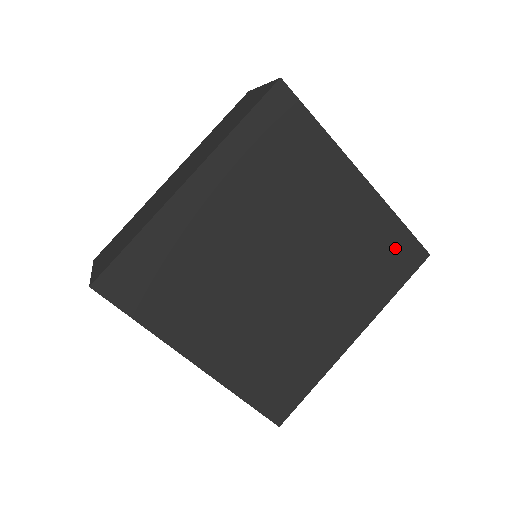
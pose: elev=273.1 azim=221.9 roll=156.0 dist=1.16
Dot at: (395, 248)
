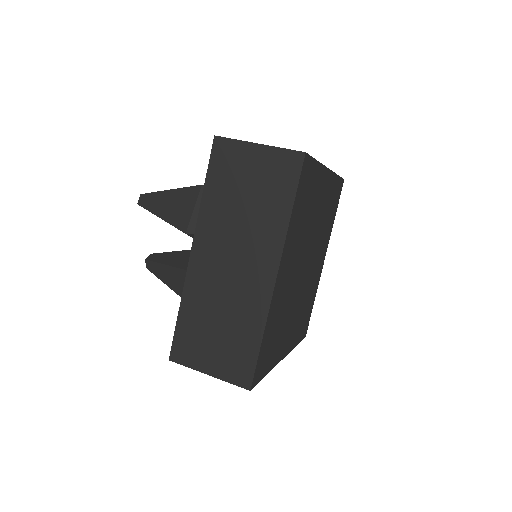
Dot at: (336, 194)
